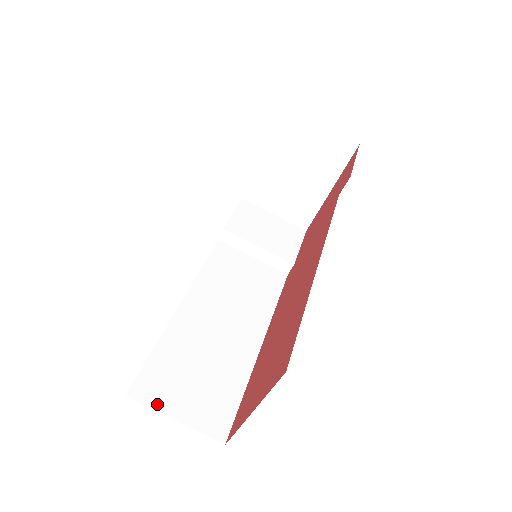
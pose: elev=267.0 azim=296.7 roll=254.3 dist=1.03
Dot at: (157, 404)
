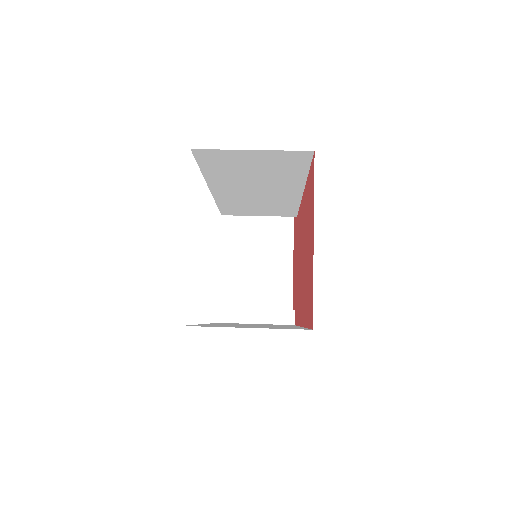
Dot at: occluded
